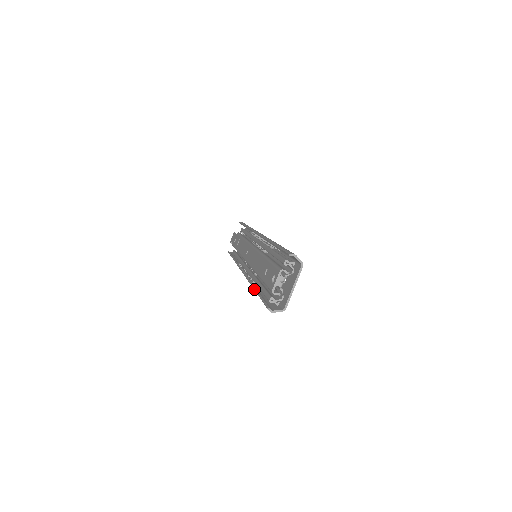
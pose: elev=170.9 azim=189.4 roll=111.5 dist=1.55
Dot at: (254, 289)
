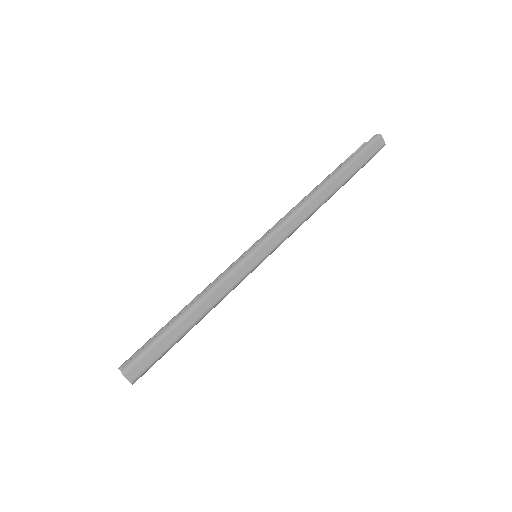
Dot at: occluded
